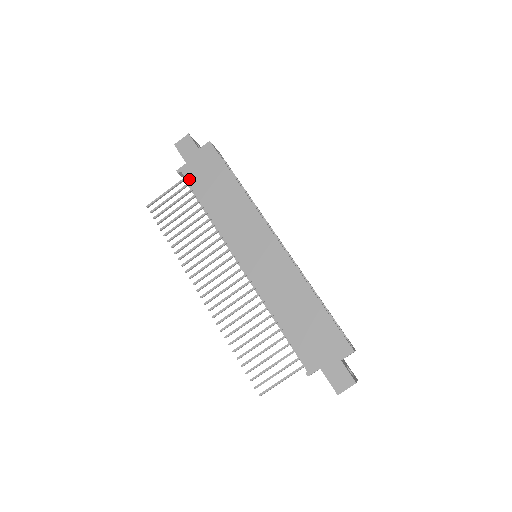
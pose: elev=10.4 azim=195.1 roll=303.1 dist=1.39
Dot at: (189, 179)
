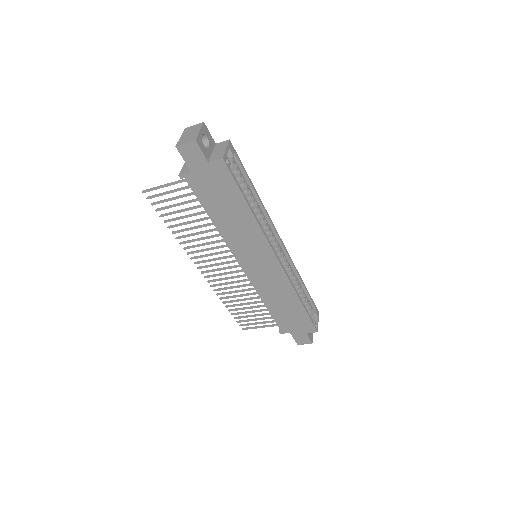
Dot at: (194, 189)
